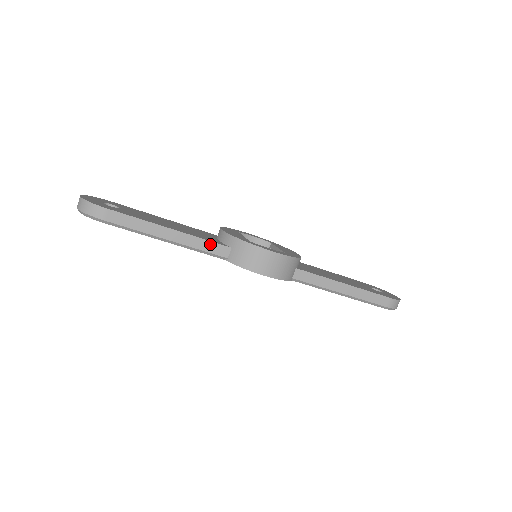
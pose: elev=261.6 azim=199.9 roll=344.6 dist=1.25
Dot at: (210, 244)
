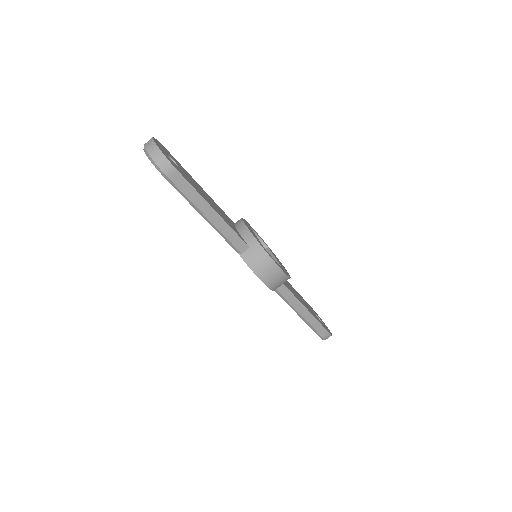
Dot at: (236, 237)
